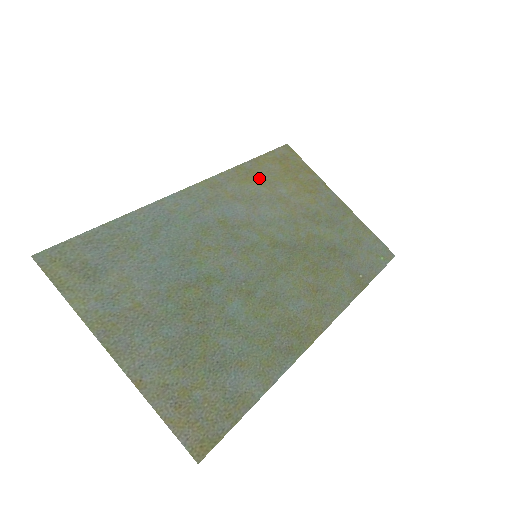
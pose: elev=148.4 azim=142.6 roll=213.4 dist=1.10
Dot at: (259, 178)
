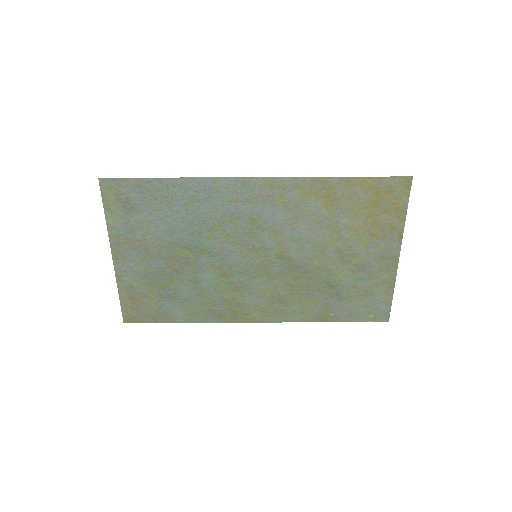
Dot at: (331, 198)
